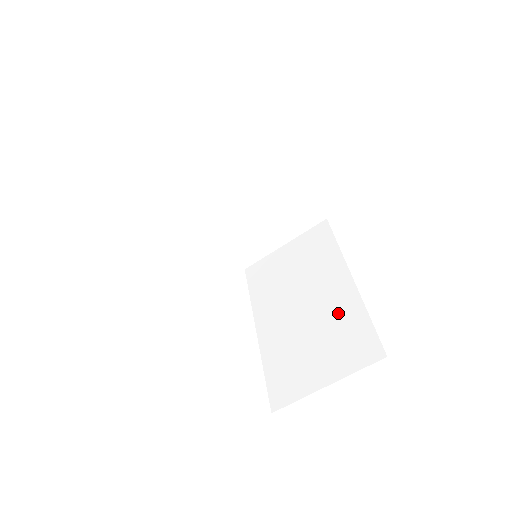
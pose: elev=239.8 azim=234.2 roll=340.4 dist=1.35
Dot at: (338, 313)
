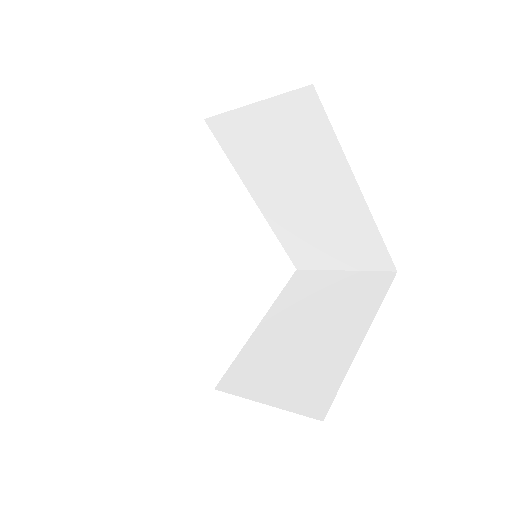
Dot at: (347, 222)
